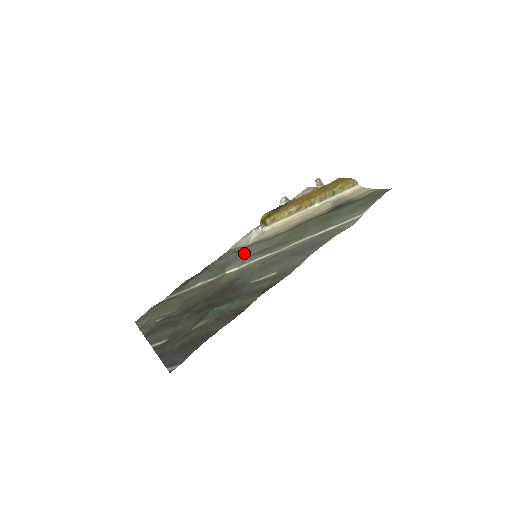
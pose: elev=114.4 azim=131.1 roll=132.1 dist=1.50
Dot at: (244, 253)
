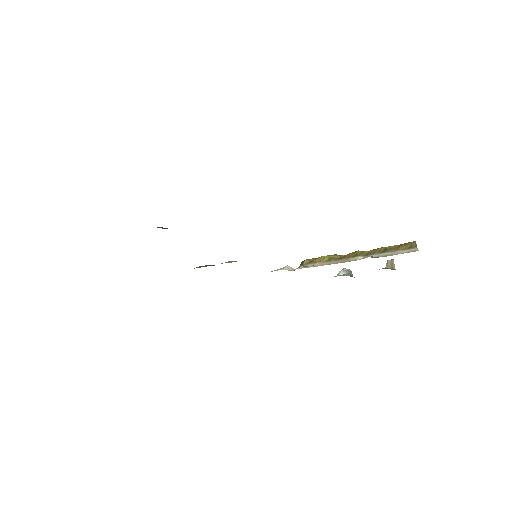
Dot at: occluded
